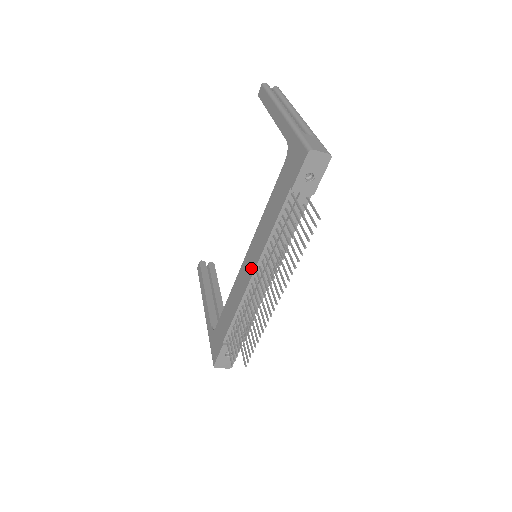
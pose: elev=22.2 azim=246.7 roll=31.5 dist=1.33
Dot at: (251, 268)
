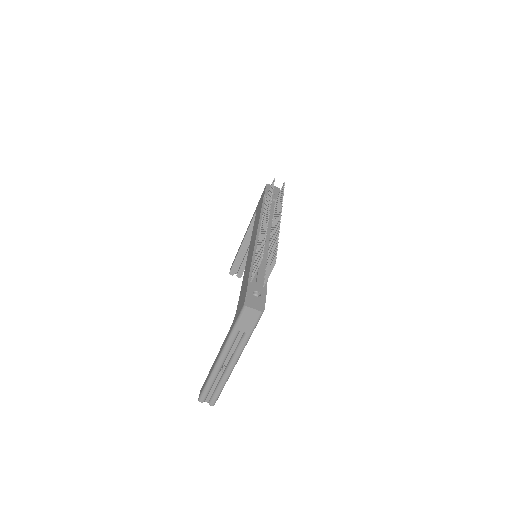
Dot at: (254, 238)
